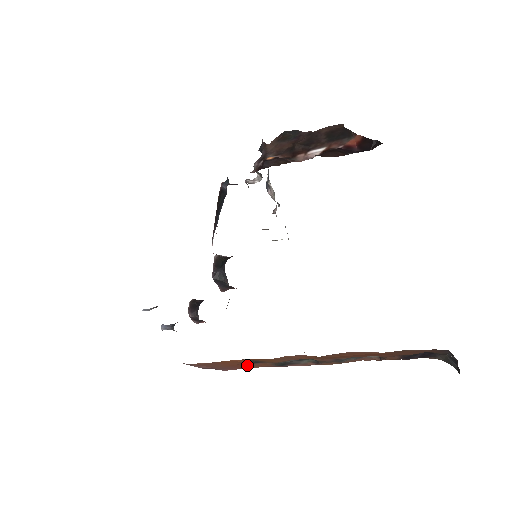
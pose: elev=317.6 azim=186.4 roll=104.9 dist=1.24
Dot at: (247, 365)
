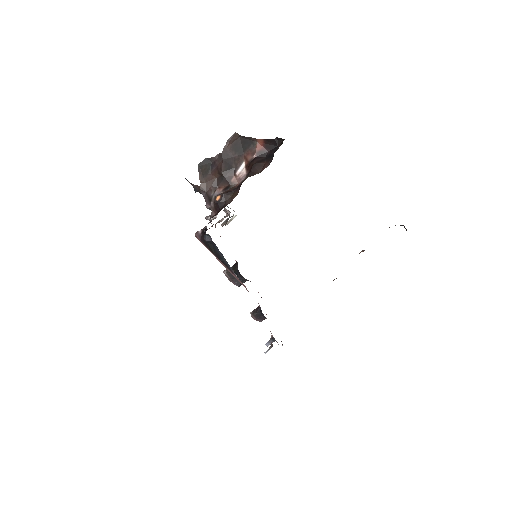
Dot at: occluded
